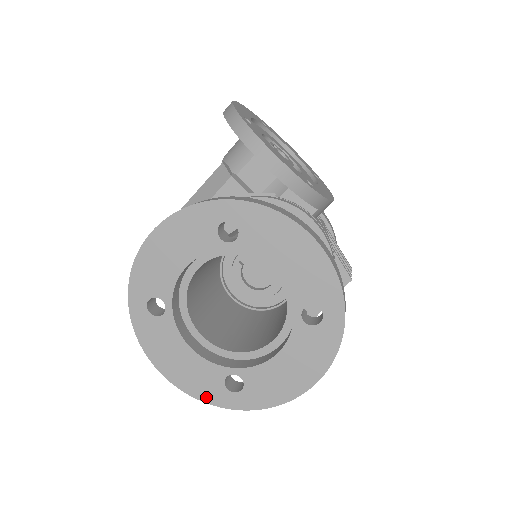
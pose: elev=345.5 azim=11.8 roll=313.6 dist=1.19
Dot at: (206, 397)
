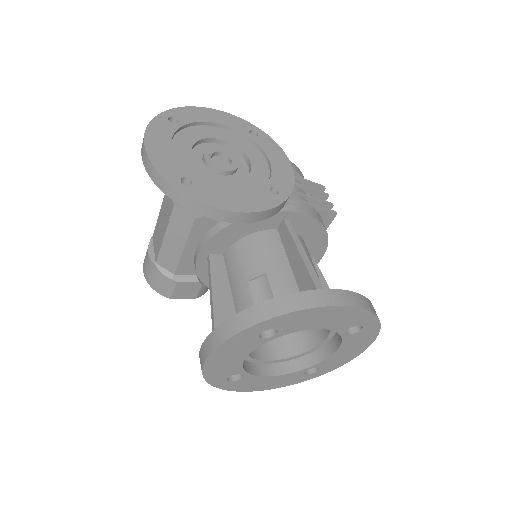
Dot at: (296, 382)
